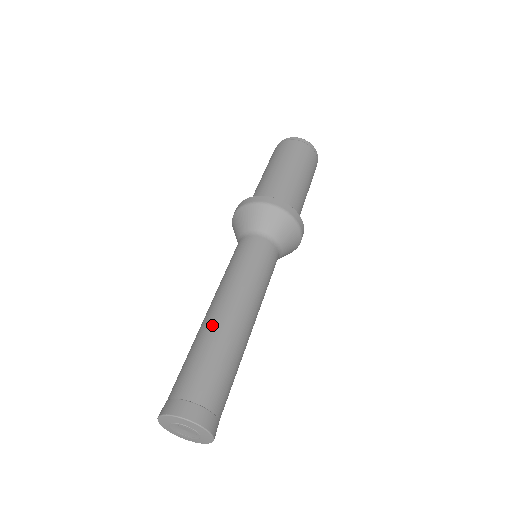
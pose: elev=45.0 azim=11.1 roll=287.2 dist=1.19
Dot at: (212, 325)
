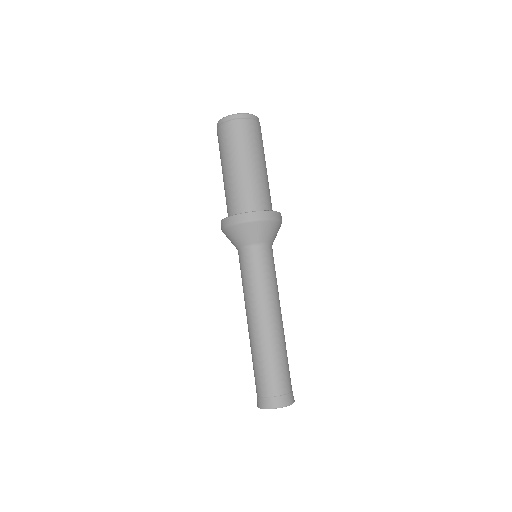
Dot at: (260, 340)
